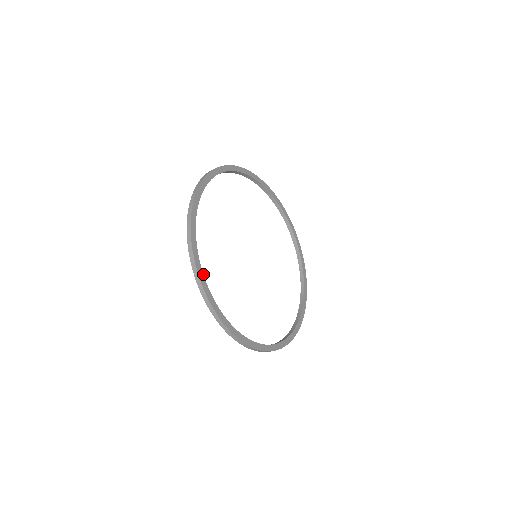
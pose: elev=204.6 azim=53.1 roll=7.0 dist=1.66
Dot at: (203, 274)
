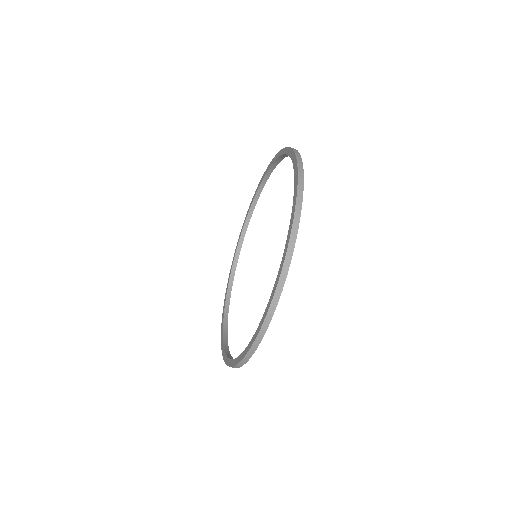
Dot at: occluded
